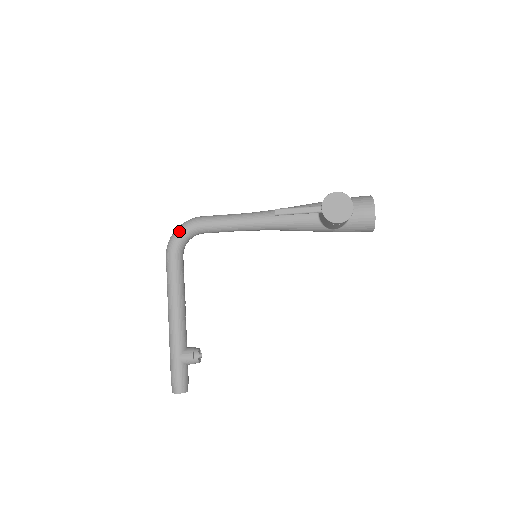
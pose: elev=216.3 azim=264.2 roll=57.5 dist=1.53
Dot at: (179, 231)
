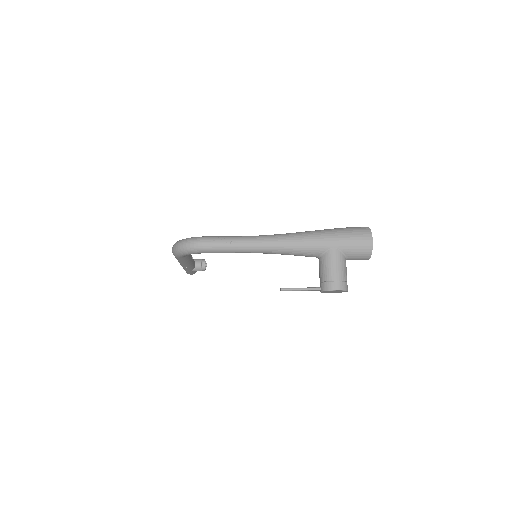
Dot at: (185, 254)
